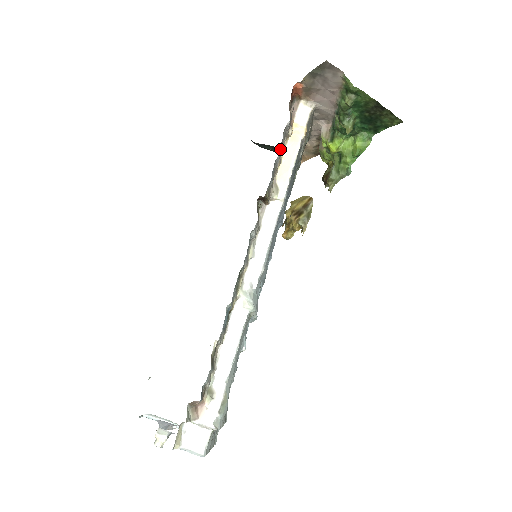
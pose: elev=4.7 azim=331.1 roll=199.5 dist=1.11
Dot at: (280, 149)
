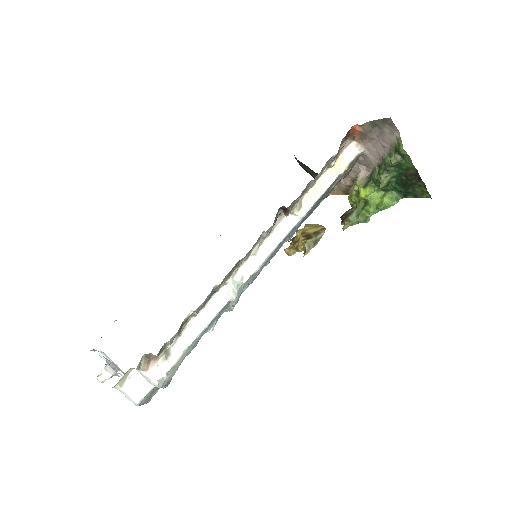
Dot at: (318, 174)
